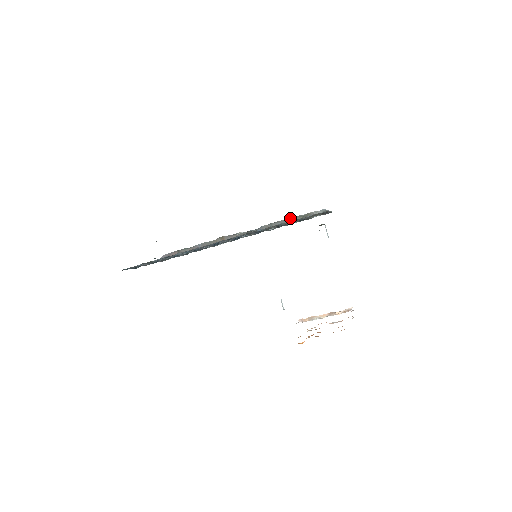
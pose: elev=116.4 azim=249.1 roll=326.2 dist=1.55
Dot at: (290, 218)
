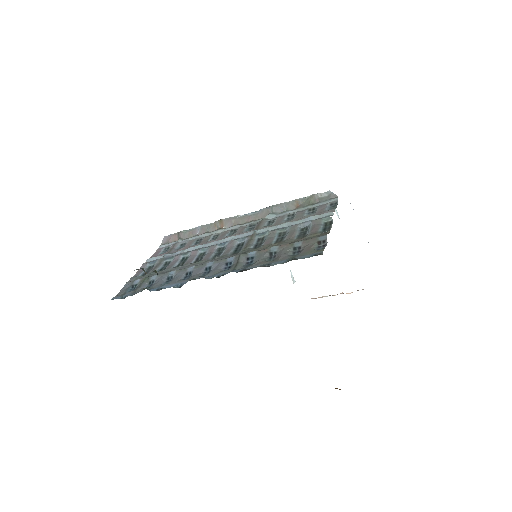
Dot at: (292, 201)
